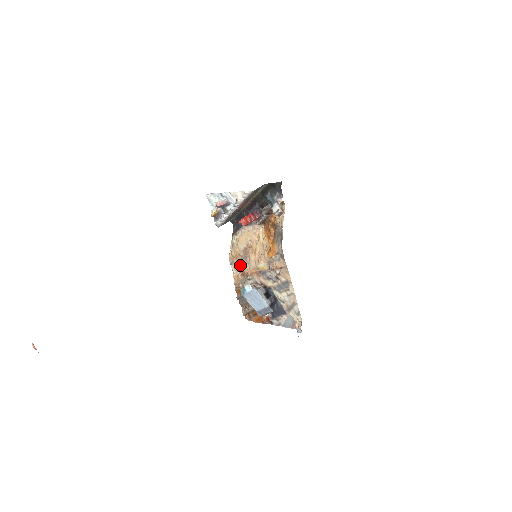
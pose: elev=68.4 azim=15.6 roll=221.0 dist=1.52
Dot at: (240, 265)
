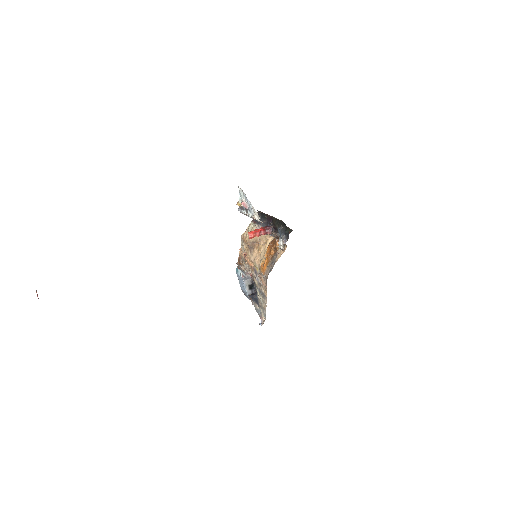
Dot at: (246, 248)
